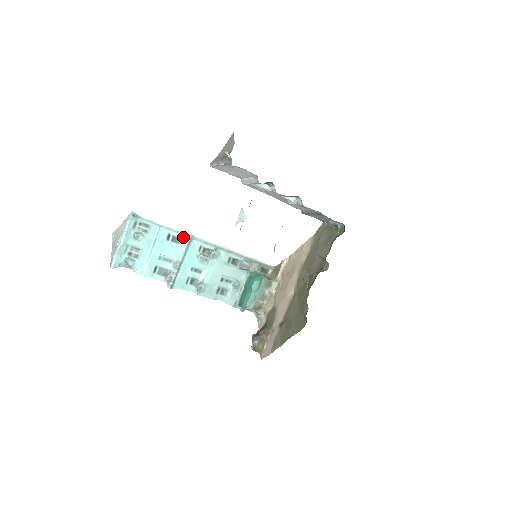
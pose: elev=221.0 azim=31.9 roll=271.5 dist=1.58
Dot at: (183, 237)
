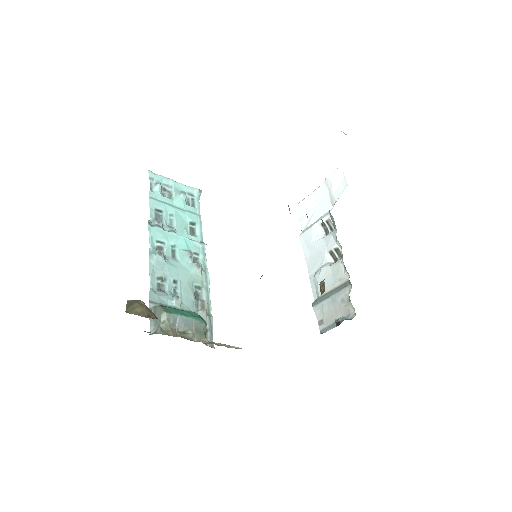
Dot at: (199, 237)
